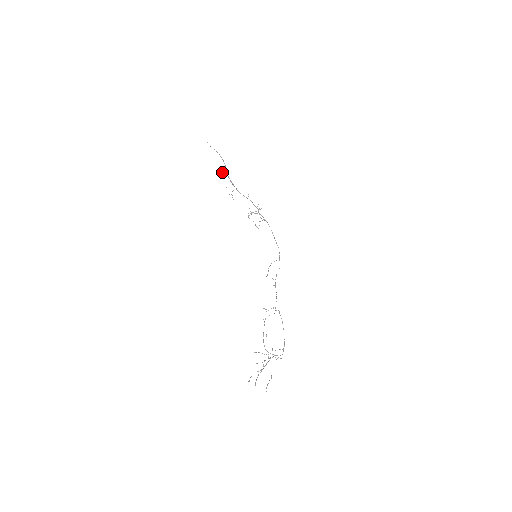
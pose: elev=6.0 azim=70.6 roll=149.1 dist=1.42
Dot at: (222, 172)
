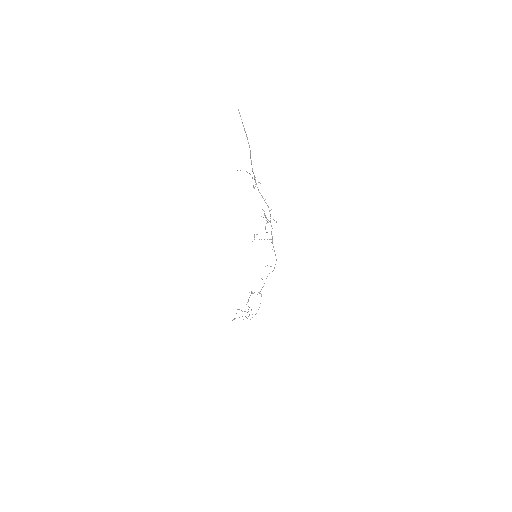
Dot at: (240, 170)
